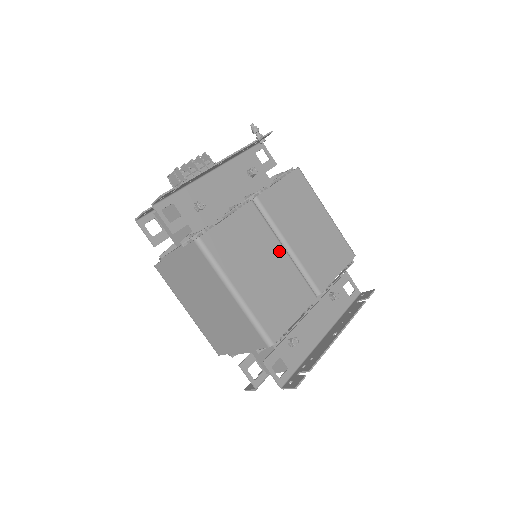
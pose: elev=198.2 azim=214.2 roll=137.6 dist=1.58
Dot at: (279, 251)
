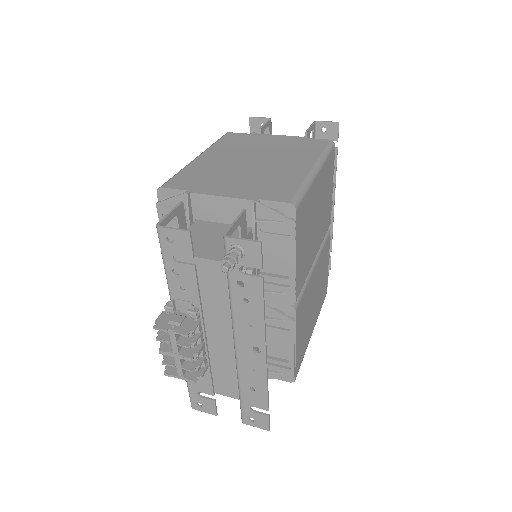
Dot at: (314, 275)
